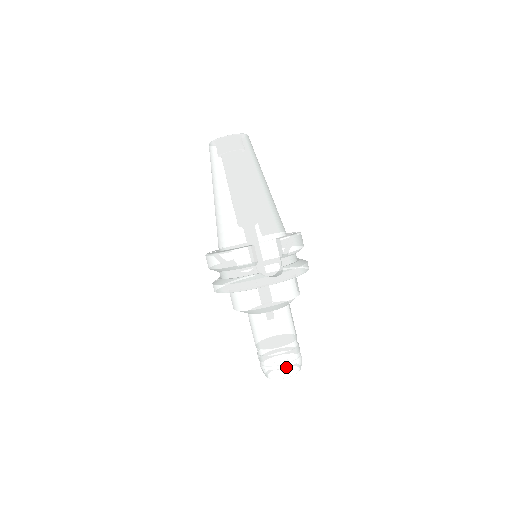
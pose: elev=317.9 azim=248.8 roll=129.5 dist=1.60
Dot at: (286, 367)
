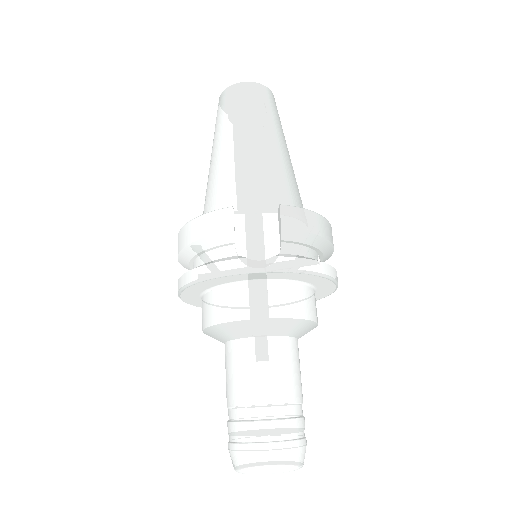
Dot at: (265, 449)
